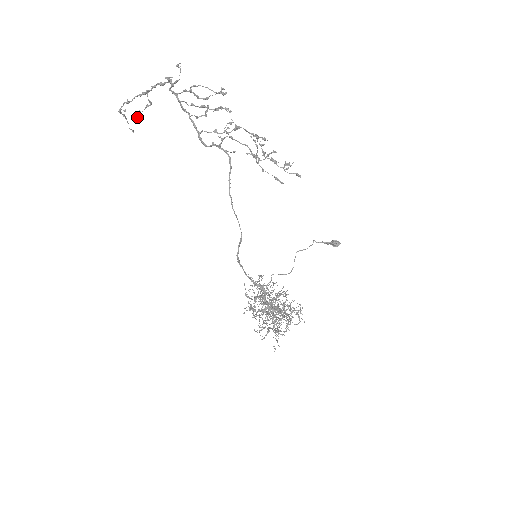
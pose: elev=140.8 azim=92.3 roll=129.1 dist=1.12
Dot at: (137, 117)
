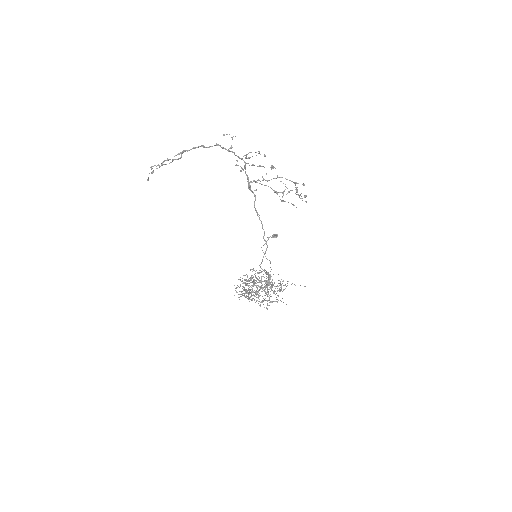
Dot at: (157, 168)
